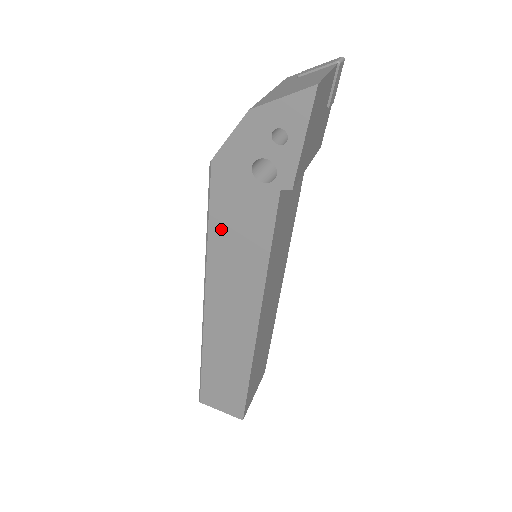
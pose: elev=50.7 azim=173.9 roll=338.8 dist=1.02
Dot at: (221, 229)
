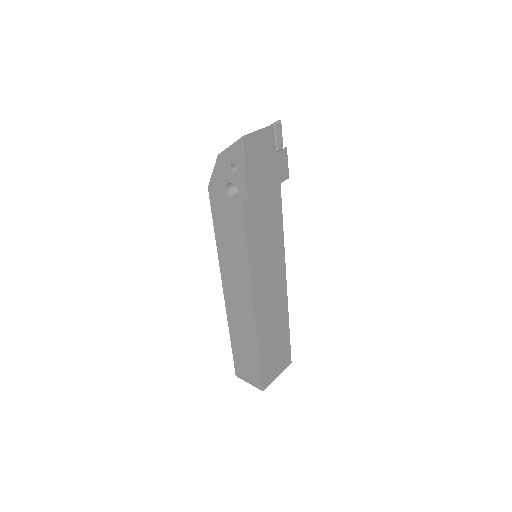
Dot at: (220, 232)
